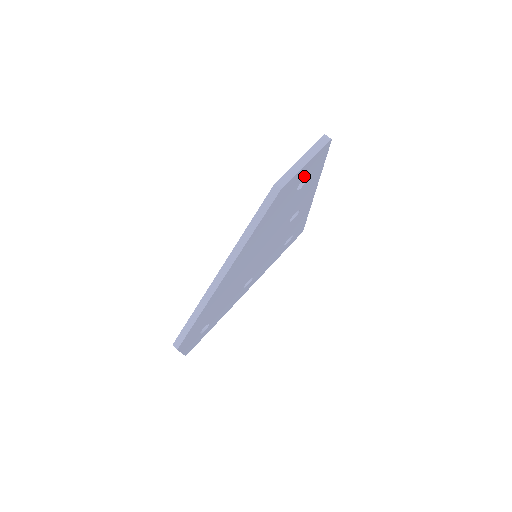
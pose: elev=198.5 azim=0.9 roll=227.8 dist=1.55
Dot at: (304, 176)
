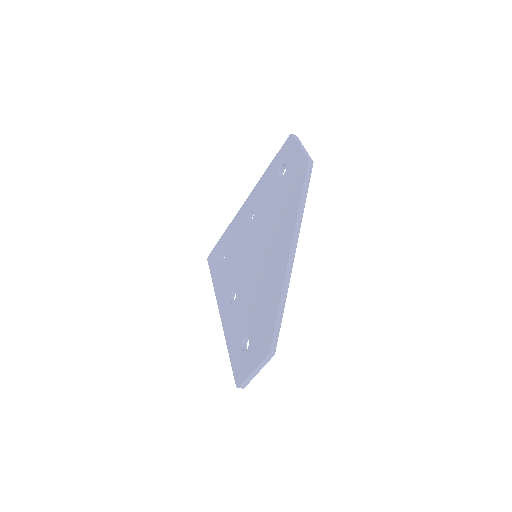
Dot at: occluded
